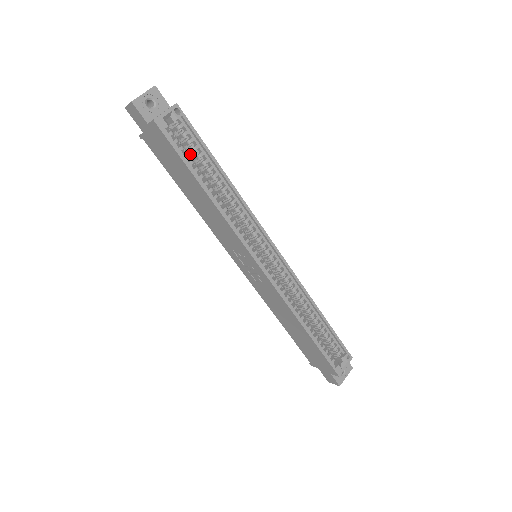
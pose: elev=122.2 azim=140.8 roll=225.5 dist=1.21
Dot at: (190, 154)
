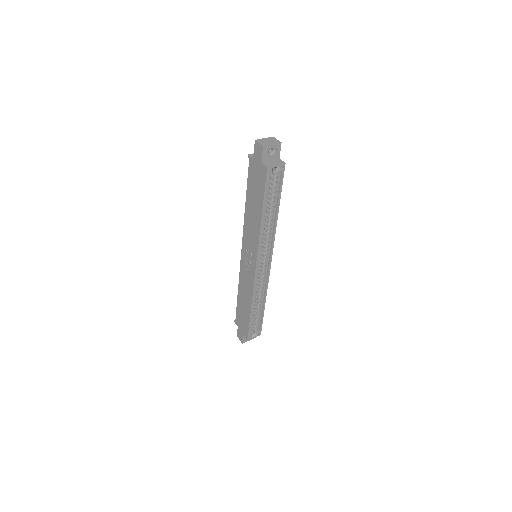
Dot at: (269, 190)
